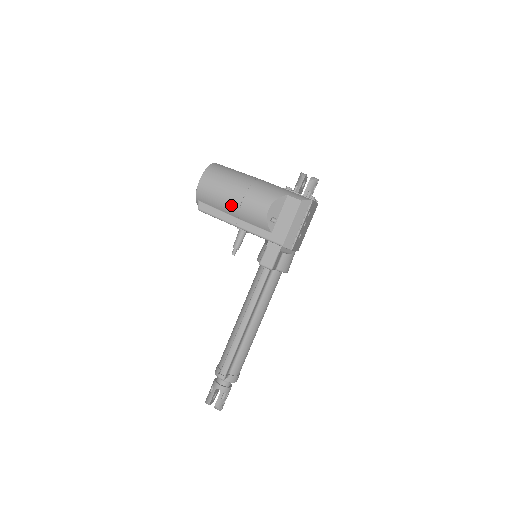
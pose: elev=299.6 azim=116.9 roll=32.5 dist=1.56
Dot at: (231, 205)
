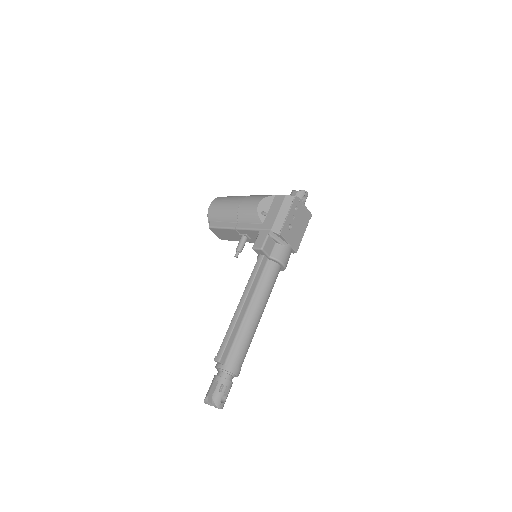
Dot at: (231, 212)
